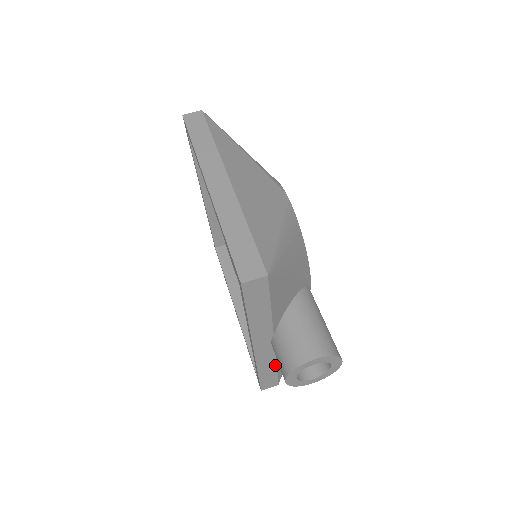
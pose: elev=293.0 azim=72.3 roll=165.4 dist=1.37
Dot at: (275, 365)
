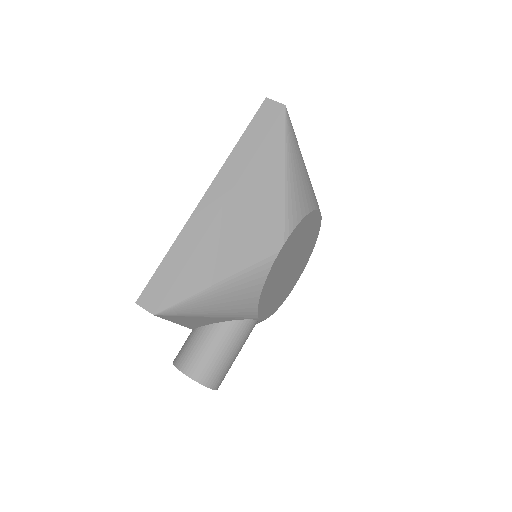
Dot at: occluded
